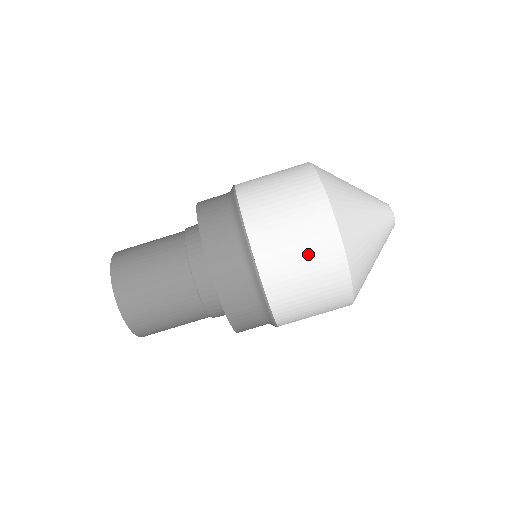
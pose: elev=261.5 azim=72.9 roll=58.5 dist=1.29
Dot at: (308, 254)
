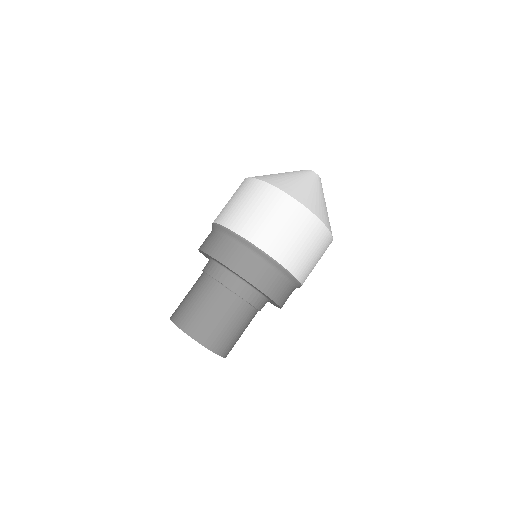
Dot at: (263, 208)
